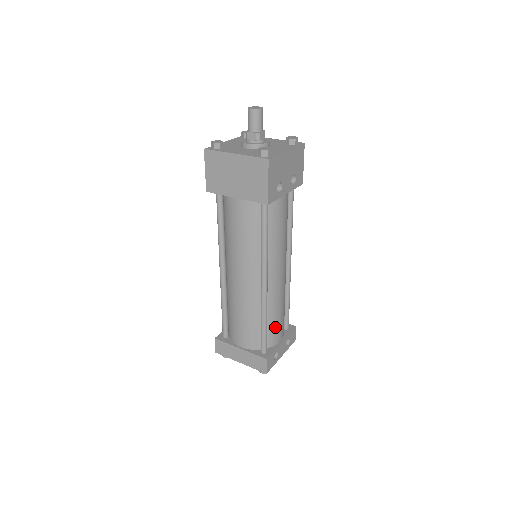
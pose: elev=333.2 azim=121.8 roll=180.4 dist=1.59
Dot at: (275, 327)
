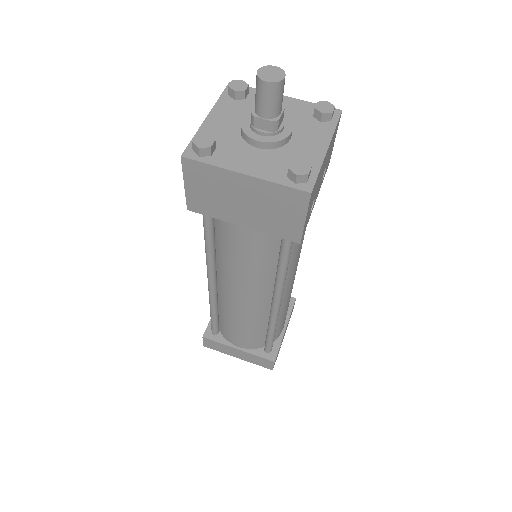
Dot at: (281, 324)
